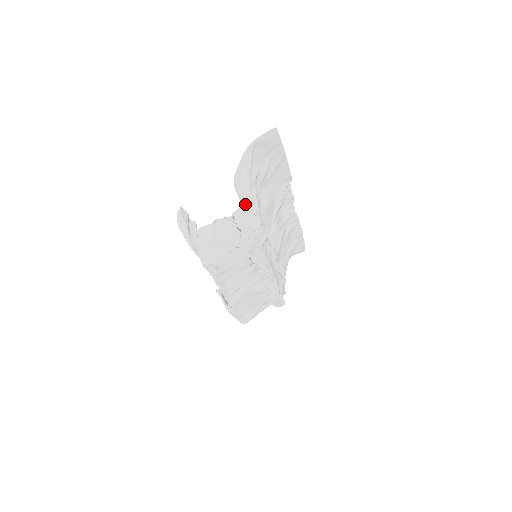
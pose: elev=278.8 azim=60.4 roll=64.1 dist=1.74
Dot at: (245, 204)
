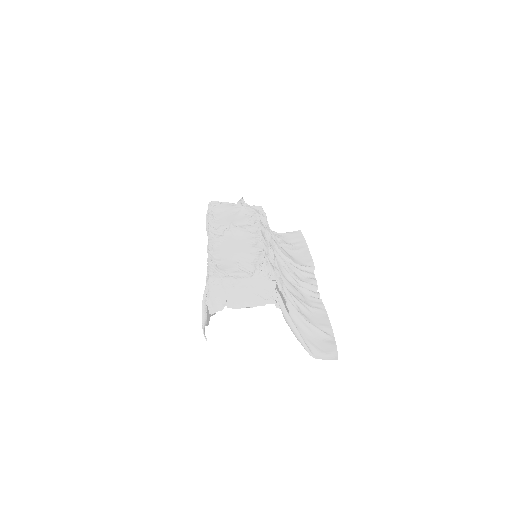
Dot at: occluded
